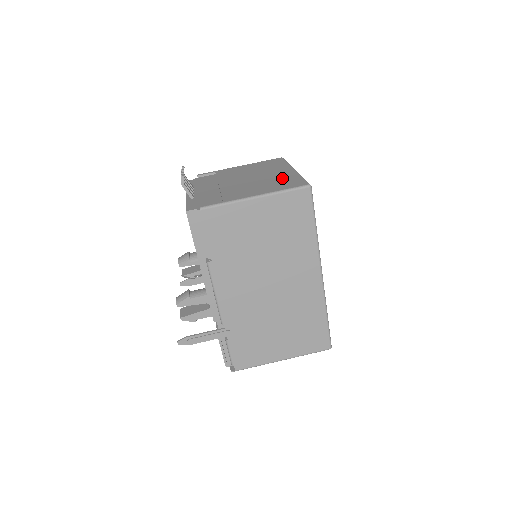
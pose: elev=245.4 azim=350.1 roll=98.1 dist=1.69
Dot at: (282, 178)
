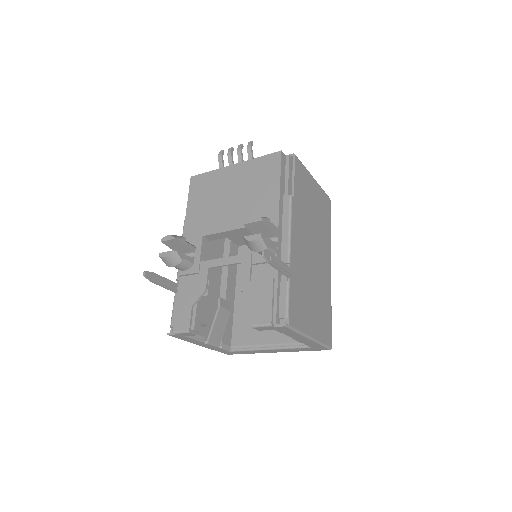
Dot at: occluded
